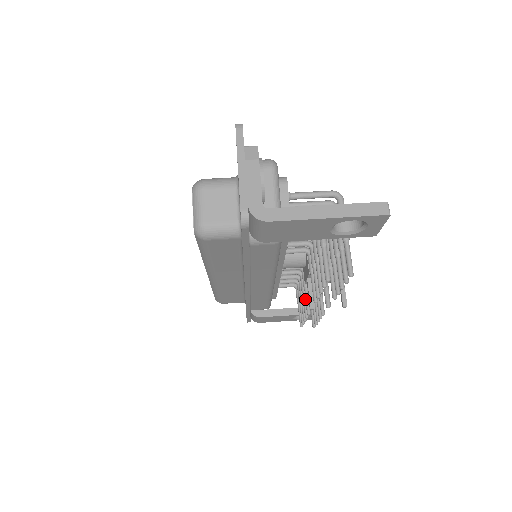
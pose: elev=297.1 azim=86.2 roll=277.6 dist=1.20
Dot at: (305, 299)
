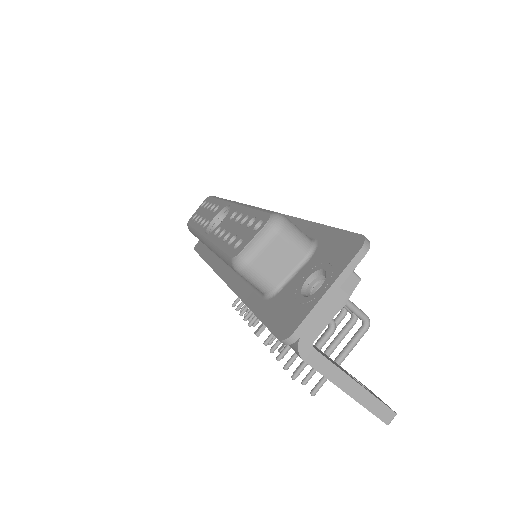
Dot at: occluded
